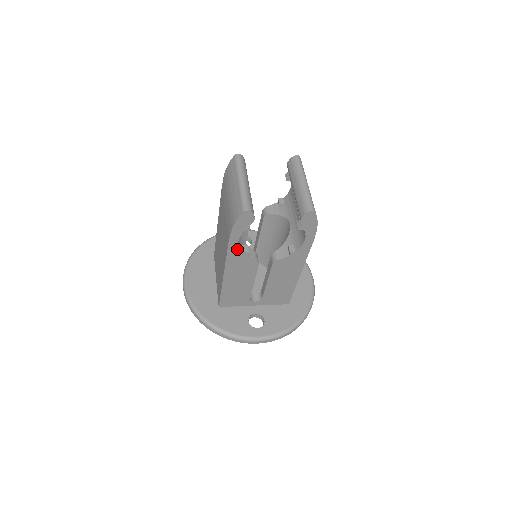
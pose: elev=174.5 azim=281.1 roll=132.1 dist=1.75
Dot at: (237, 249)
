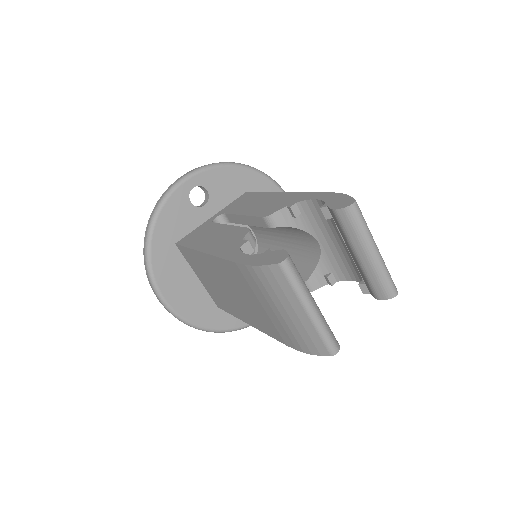
Dot at: occluded
